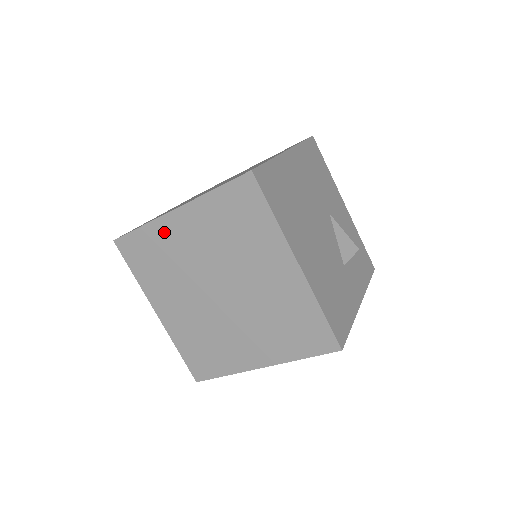
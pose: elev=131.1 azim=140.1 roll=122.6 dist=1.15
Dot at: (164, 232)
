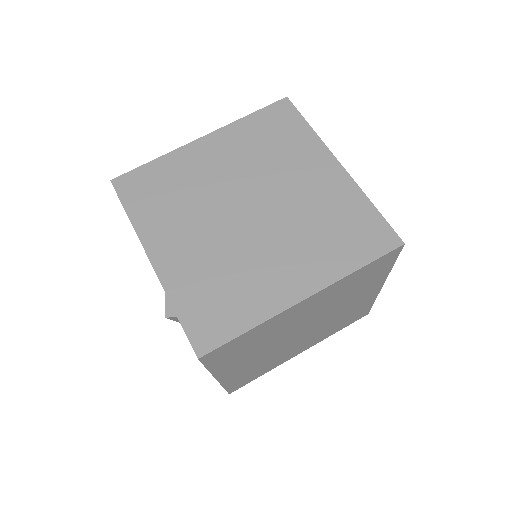
Dot at: (278, 321)
